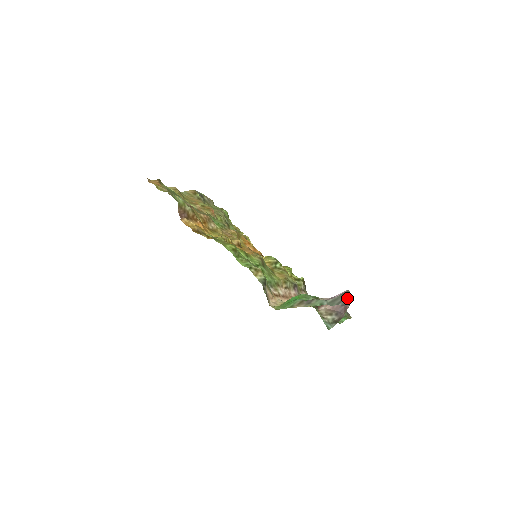
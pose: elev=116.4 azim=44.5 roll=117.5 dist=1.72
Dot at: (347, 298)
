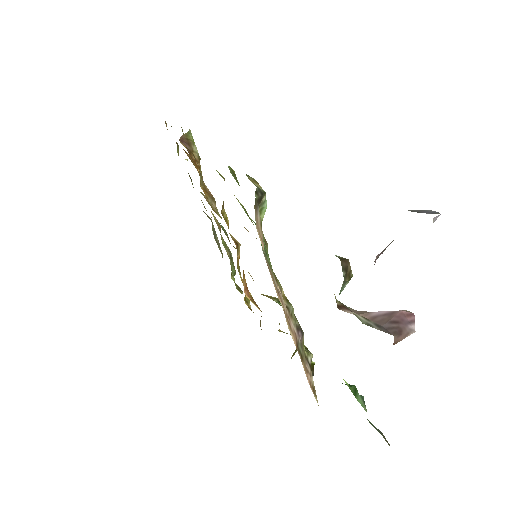
Dot at: (425, 210)
